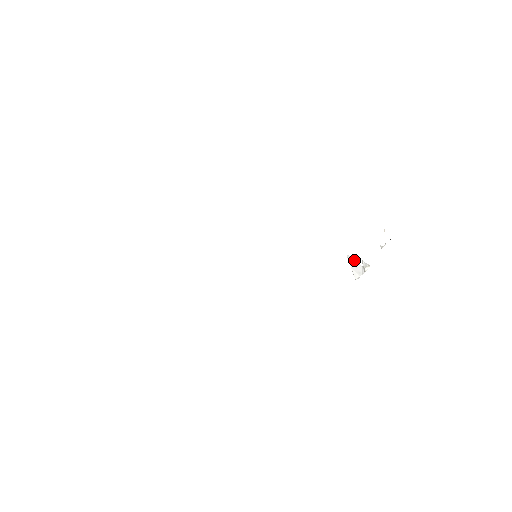
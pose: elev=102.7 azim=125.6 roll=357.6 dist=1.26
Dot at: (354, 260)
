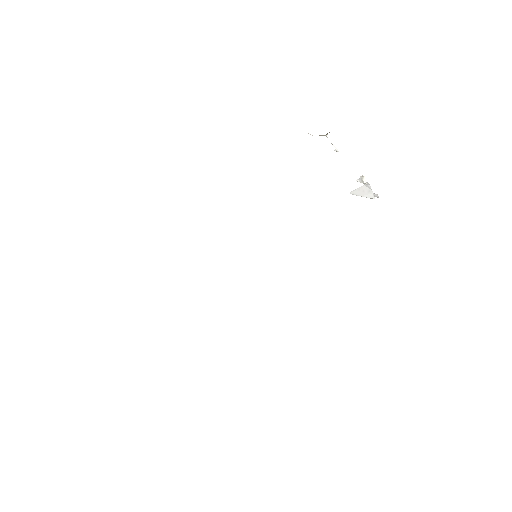
Dot at: (356, 189)
